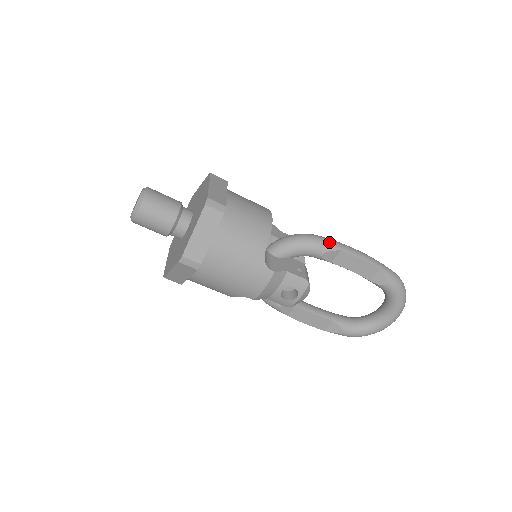
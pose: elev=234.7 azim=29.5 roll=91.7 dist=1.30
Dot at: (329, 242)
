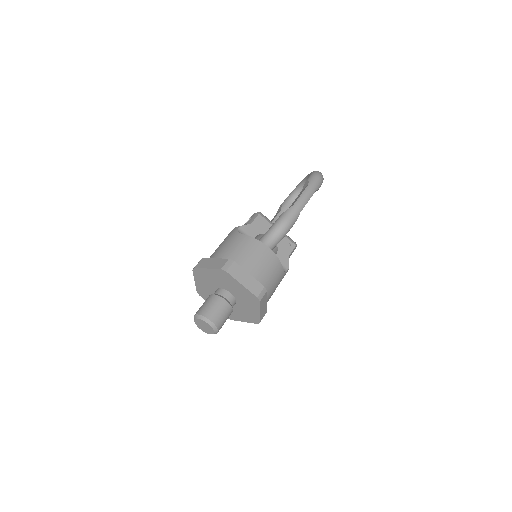
Dot at: (294, 217)
